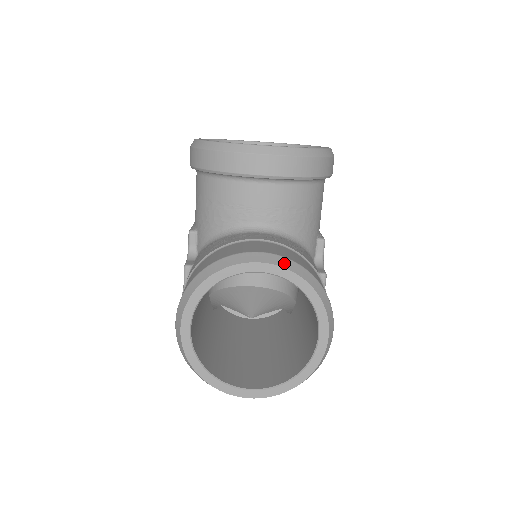
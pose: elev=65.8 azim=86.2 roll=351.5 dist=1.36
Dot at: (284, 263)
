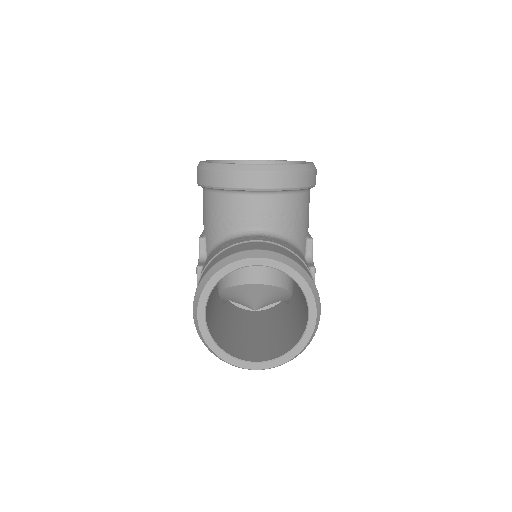
Dot at: (277, 257)
